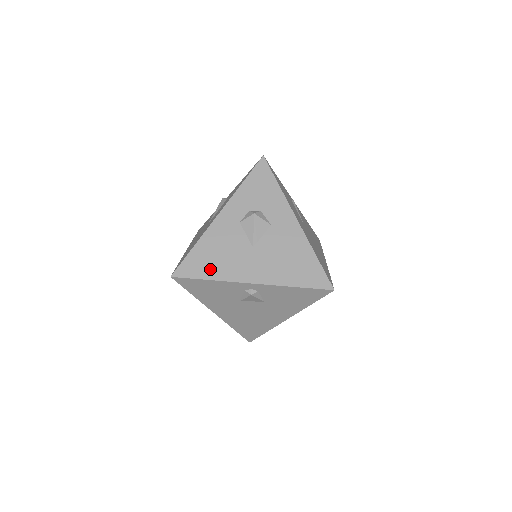
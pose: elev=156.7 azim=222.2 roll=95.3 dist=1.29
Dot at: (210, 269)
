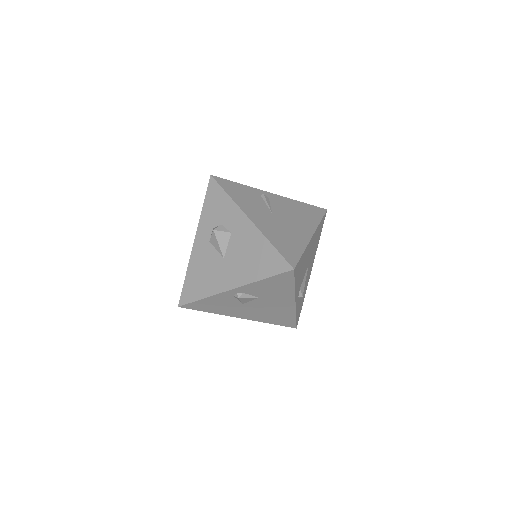
Dot at: (200, 290)
